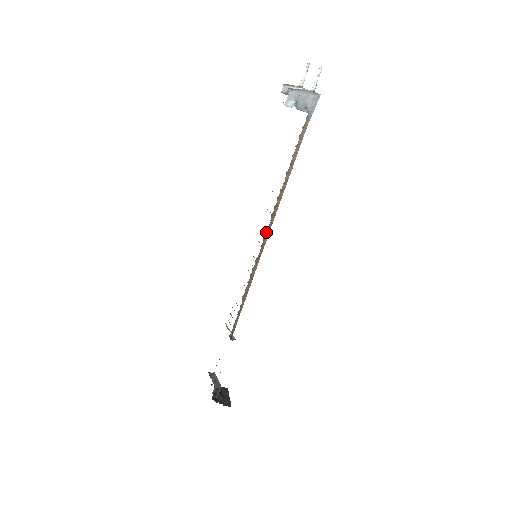
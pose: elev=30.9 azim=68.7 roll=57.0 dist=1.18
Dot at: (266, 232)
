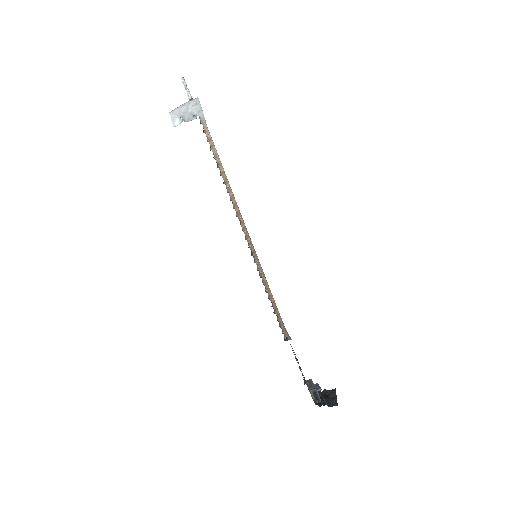
Dot at: (244, 232)
